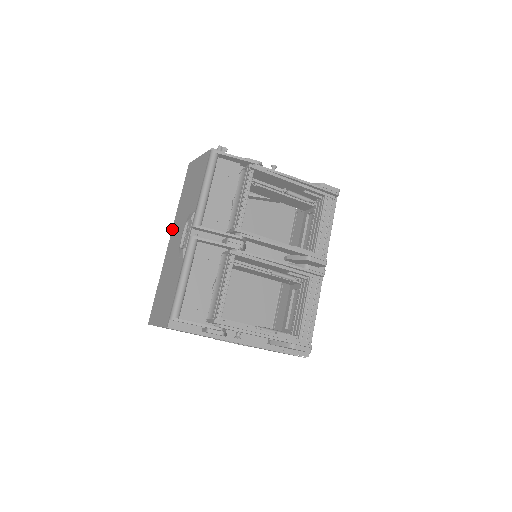
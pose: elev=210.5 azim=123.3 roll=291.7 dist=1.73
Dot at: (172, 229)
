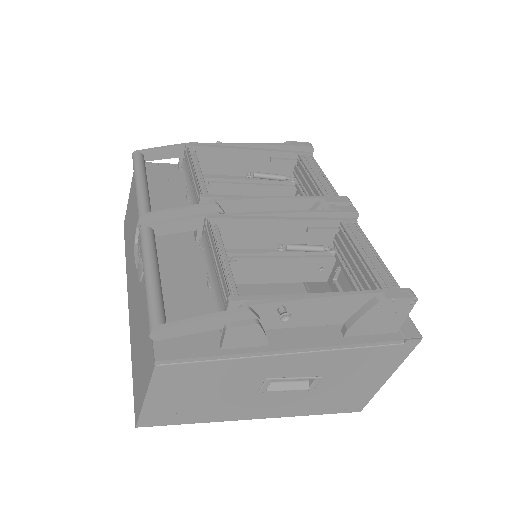
Dot at: (127, 291)
